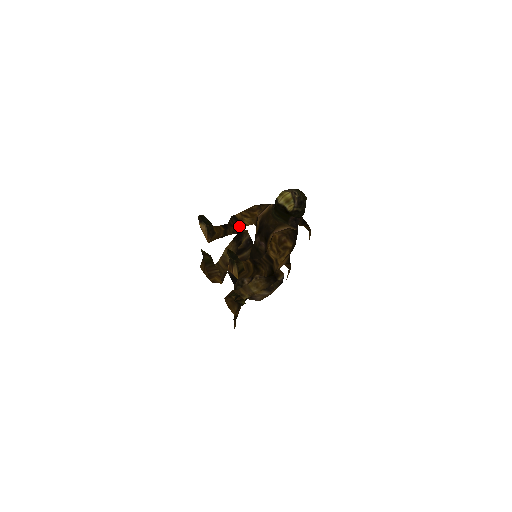
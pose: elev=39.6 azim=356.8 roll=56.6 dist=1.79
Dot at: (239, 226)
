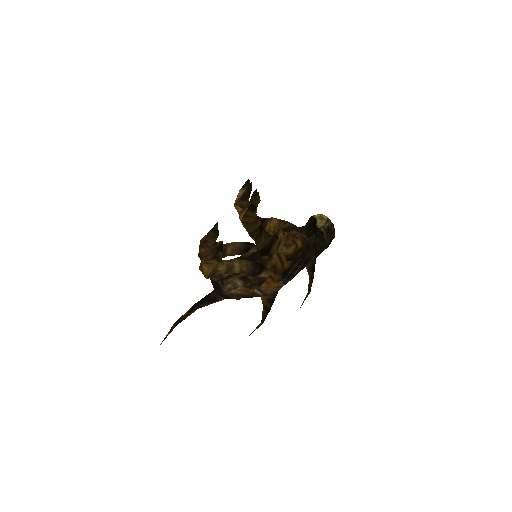
Dot at: (263, 224)
